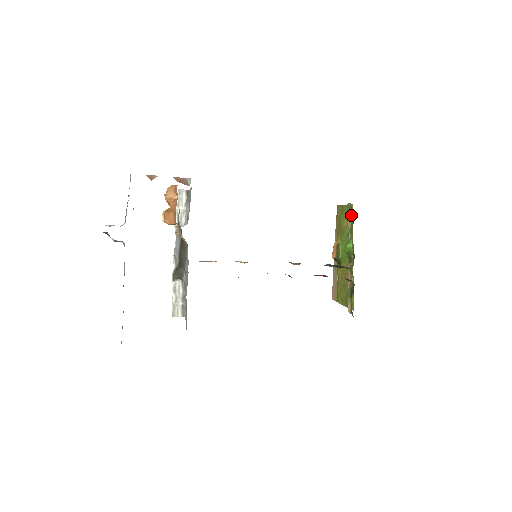
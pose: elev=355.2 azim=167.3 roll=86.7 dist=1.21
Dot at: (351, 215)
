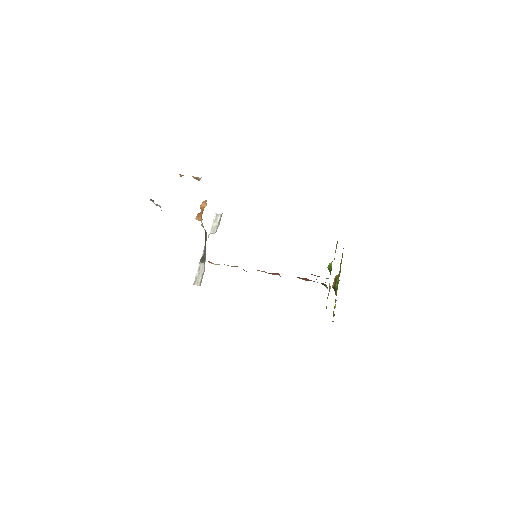
Dot at: occluded
